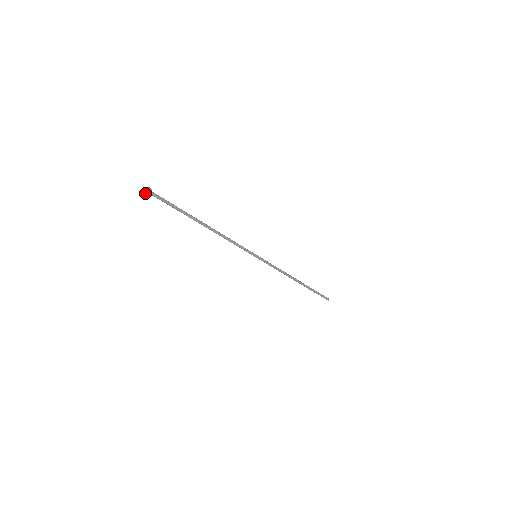
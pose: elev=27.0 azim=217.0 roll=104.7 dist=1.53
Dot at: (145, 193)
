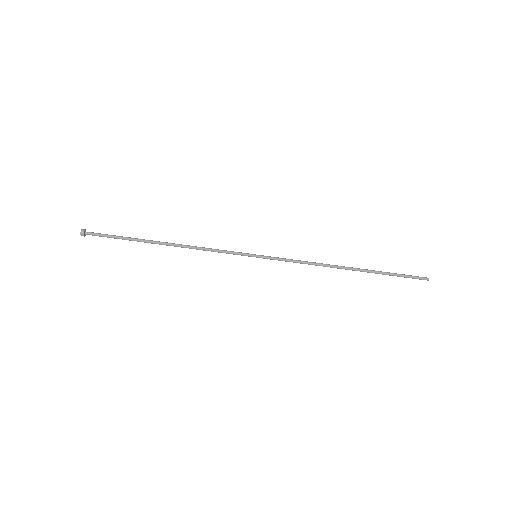
Dot at: (80, 234)
